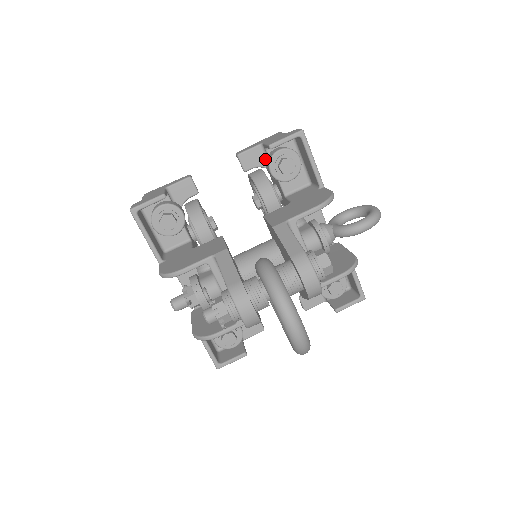
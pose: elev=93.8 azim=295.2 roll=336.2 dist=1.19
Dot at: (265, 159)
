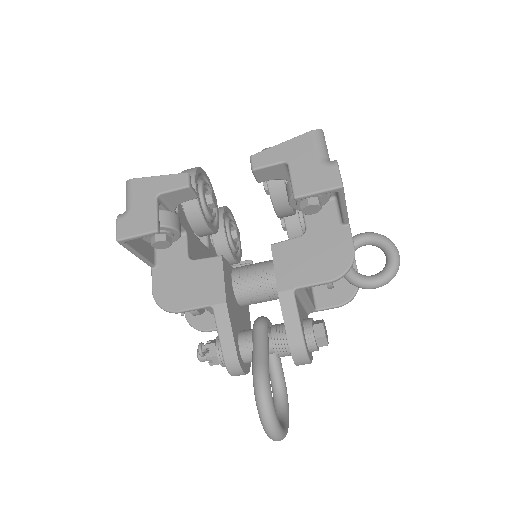
Dot at: (287, 174)
